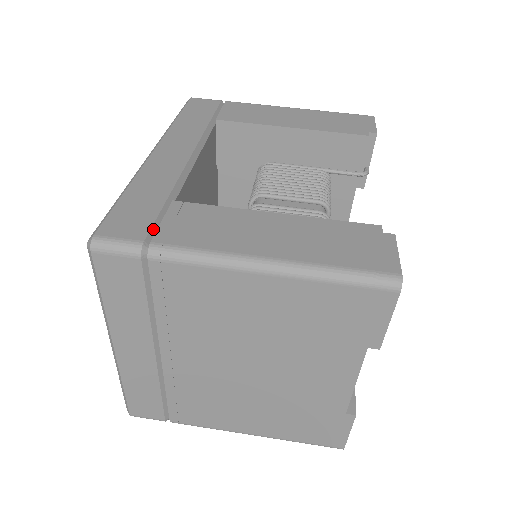
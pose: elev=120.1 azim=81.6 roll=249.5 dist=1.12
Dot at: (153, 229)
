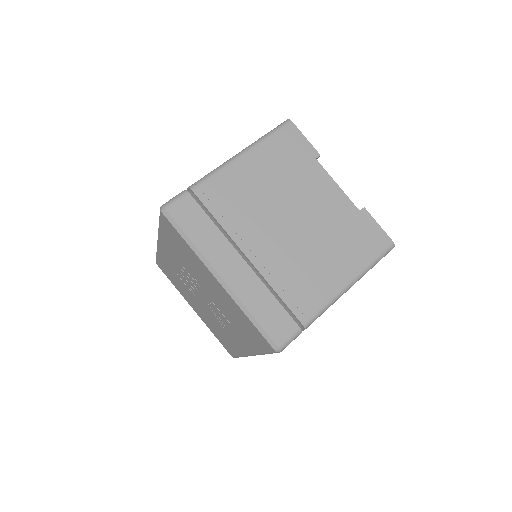
Dot at: occluded
